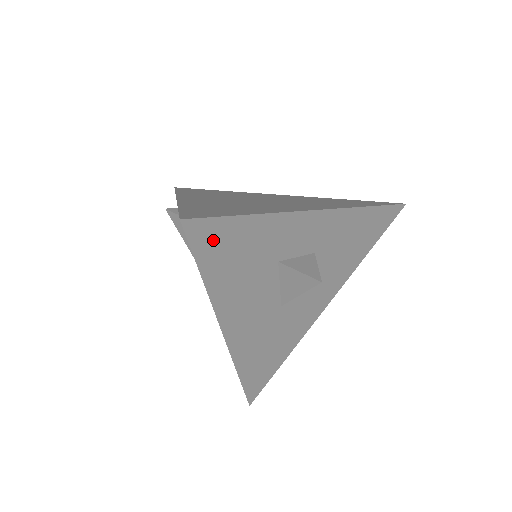
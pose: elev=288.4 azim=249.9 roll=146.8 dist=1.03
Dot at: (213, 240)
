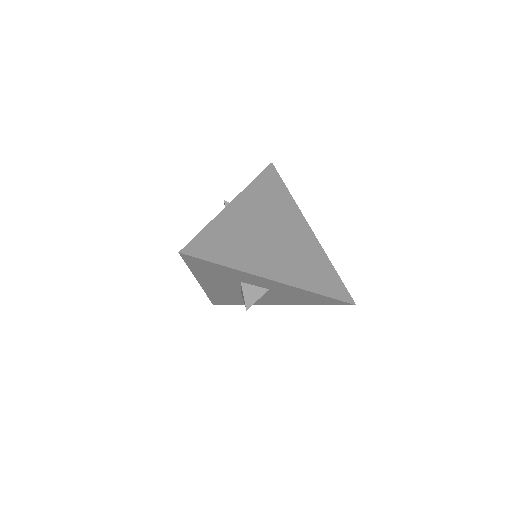
Dot at: (198, 263)
